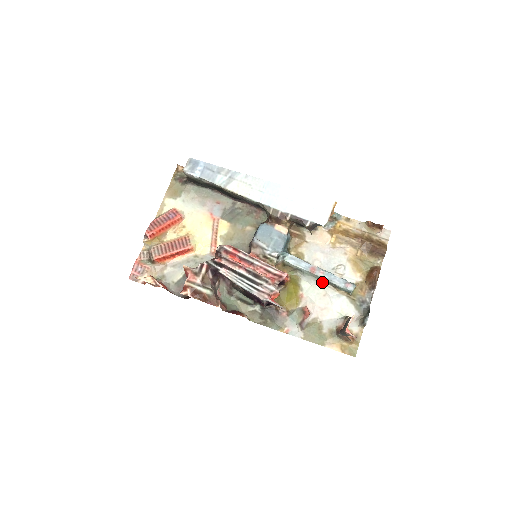
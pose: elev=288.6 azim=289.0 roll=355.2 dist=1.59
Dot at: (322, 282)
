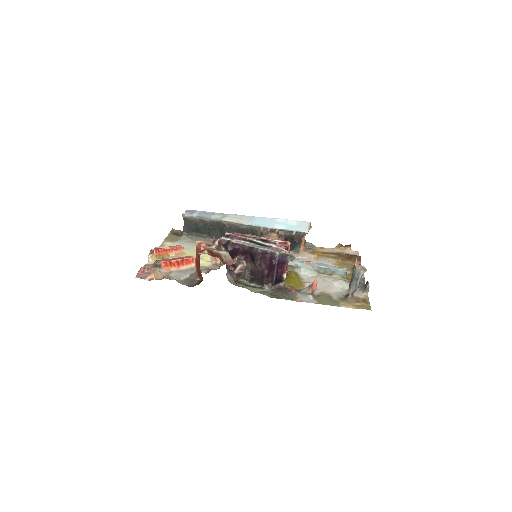
Dot at: (318, 274)
